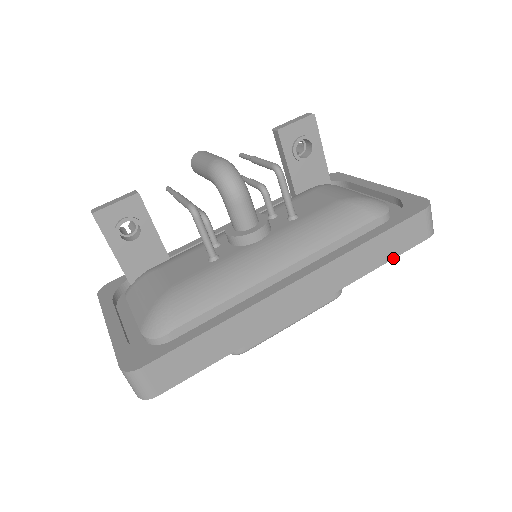
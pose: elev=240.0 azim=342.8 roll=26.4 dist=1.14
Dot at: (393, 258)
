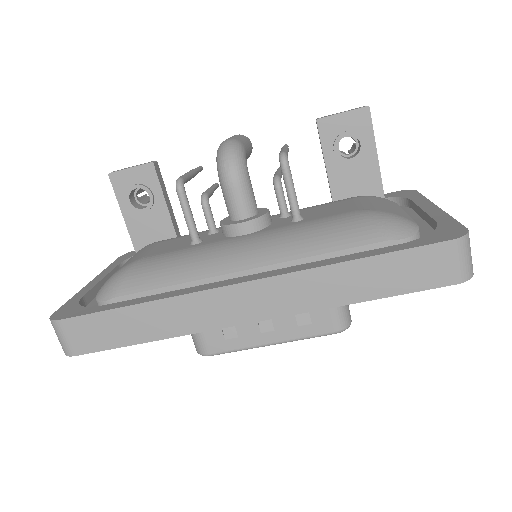
Dot at: (390, 296)
